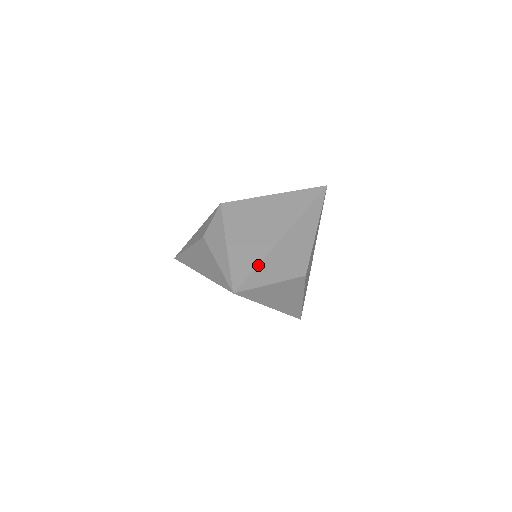
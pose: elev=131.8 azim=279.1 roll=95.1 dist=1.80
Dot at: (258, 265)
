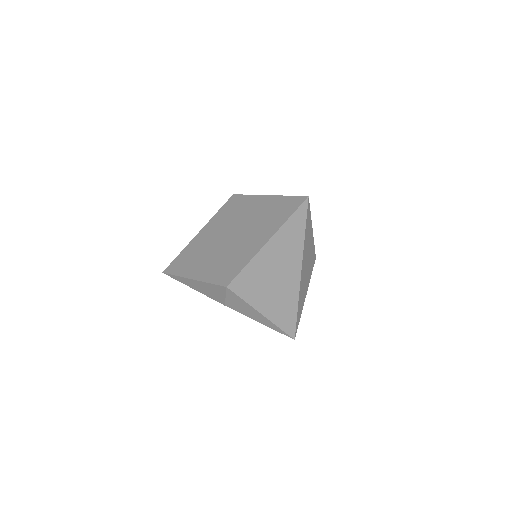
Dot at: (297, 311)
